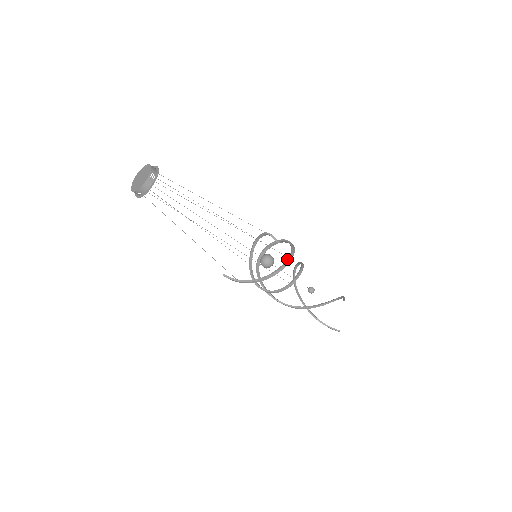
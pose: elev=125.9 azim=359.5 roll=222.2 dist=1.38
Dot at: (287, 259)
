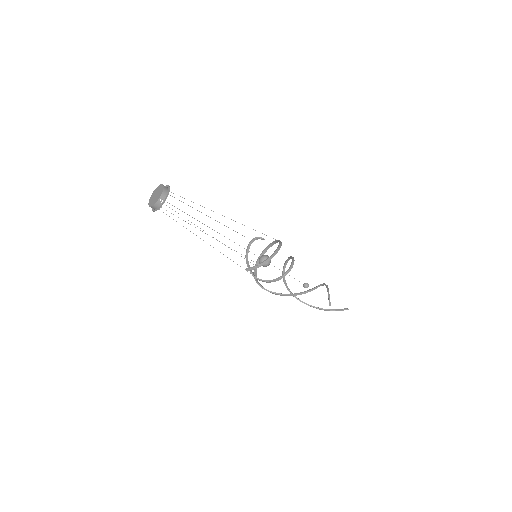
Dot at: (279, 241)
